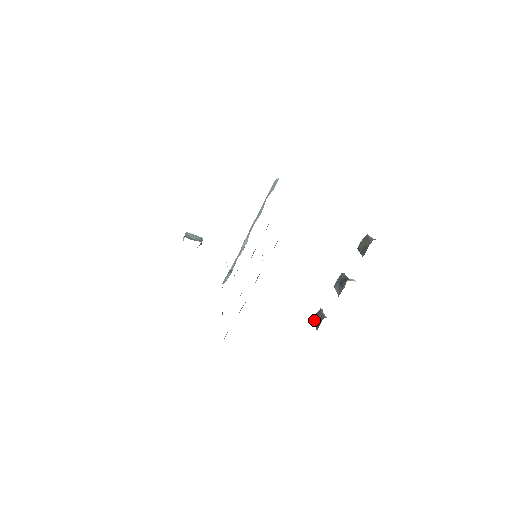
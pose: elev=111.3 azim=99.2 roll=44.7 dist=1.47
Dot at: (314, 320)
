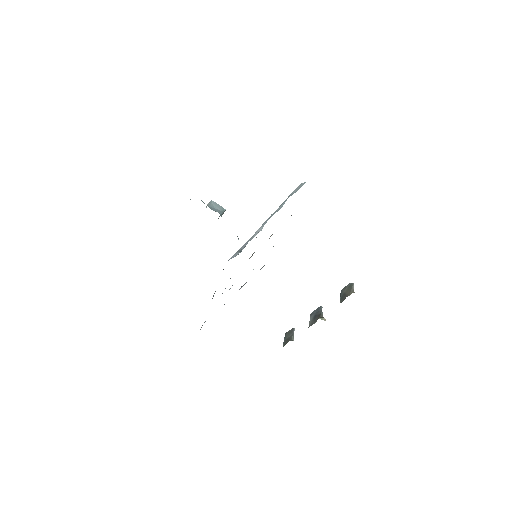
Dot at: (285, 335)
